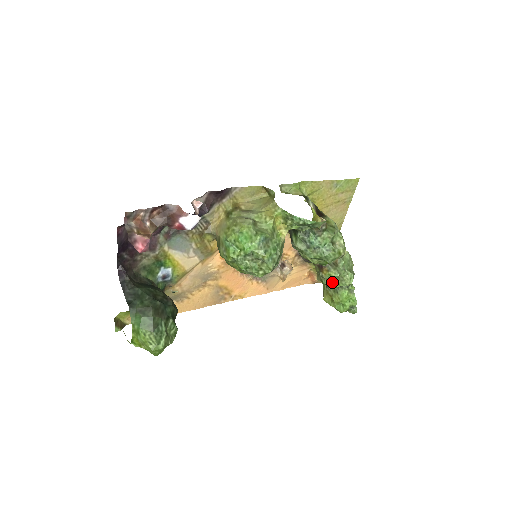
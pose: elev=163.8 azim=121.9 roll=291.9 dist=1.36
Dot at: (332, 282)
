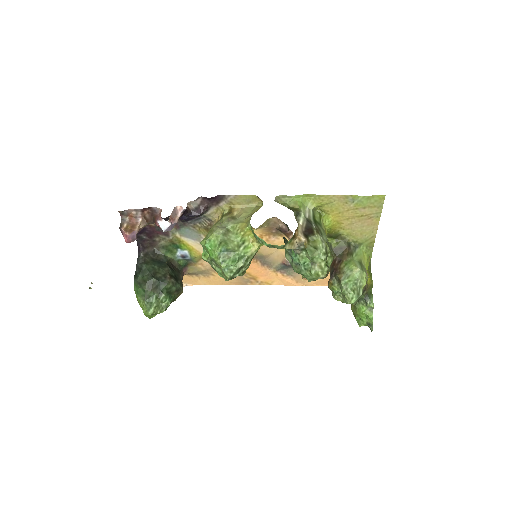
Dot at: (336, 296)
